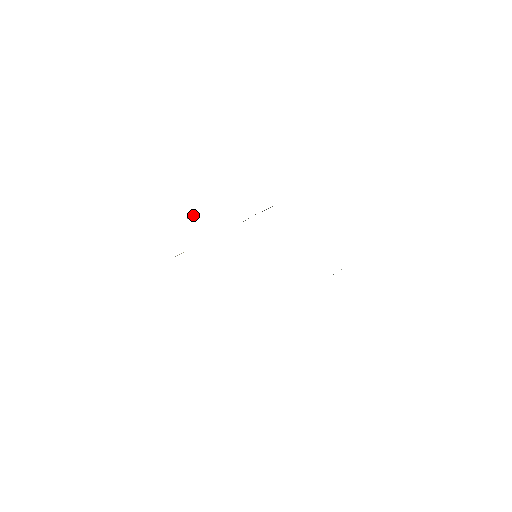
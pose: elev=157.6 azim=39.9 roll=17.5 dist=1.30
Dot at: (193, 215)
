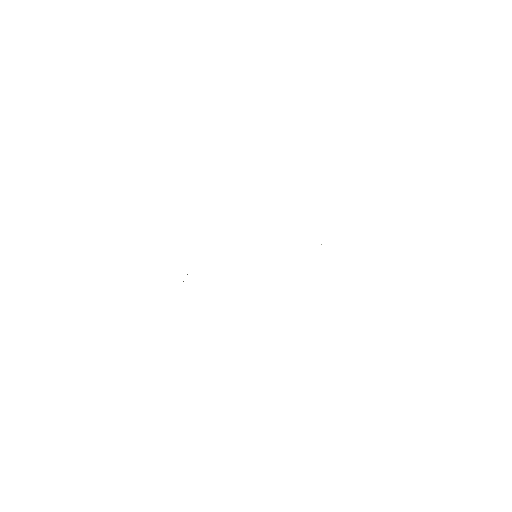
Dot at: occluded
